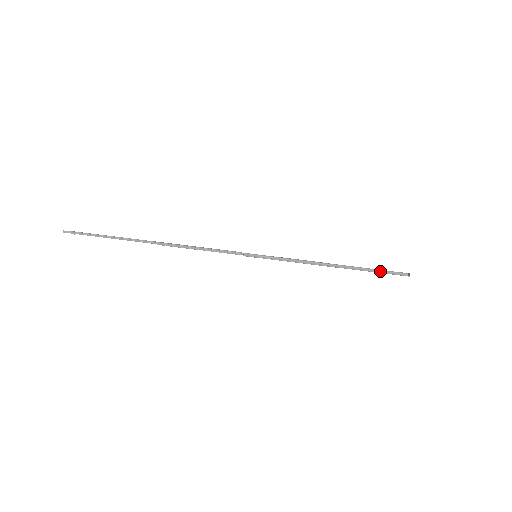
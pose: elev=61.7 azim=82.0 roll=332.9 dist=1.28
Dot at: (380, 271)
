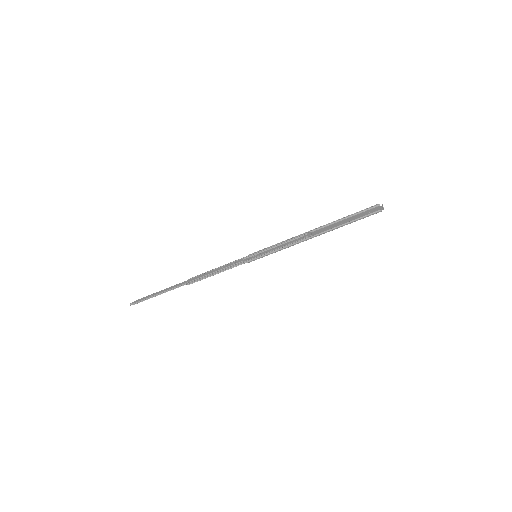
Dot at: (356, 220)
